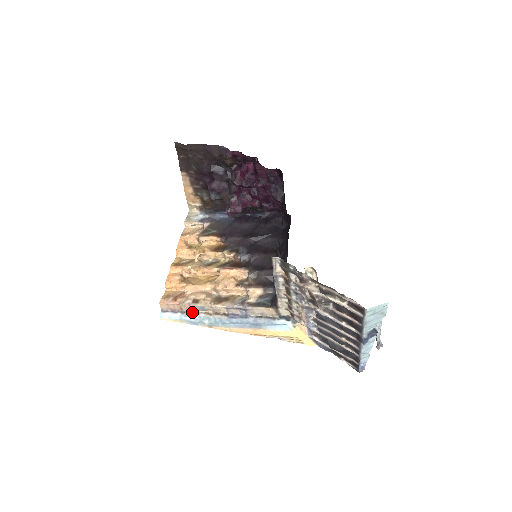
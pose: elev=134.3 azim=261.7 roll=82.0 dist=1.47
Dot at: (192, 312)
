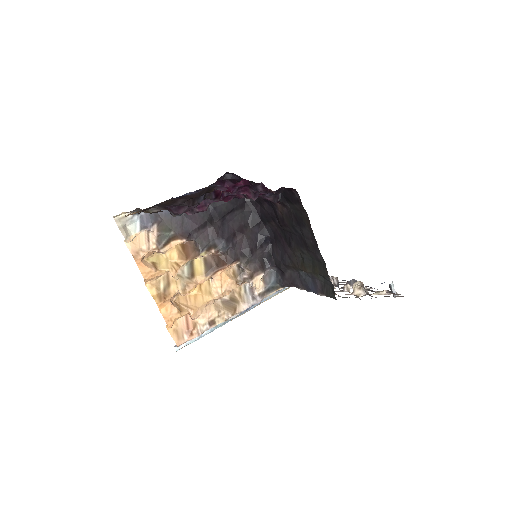
Dot at: occluded
